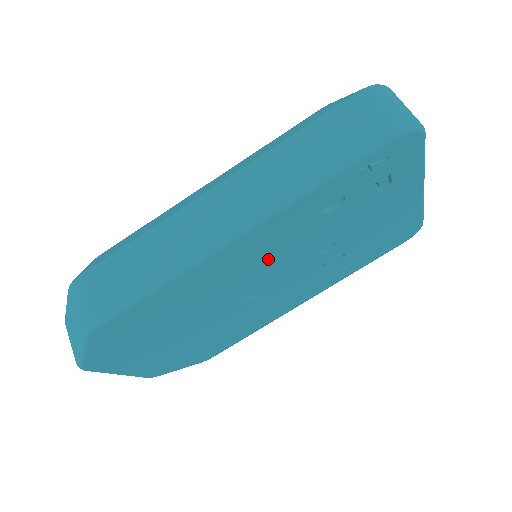
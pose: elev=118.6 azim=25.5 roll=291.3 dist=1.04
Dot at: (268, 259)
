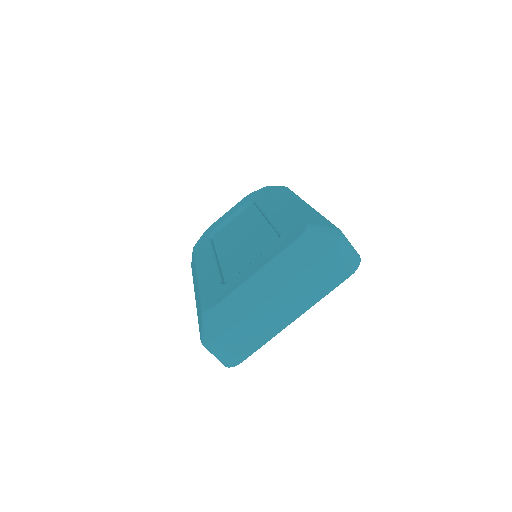
Dot at: occluded
